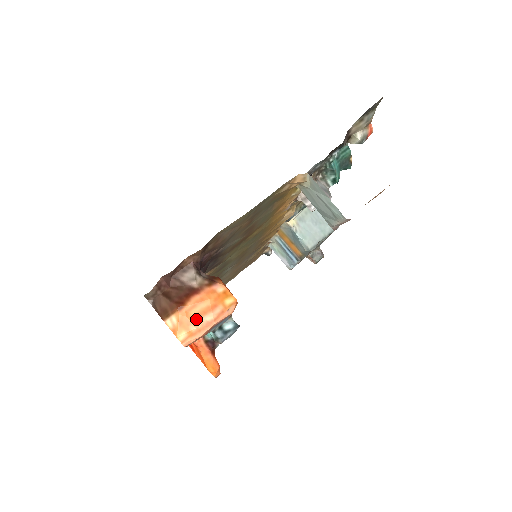
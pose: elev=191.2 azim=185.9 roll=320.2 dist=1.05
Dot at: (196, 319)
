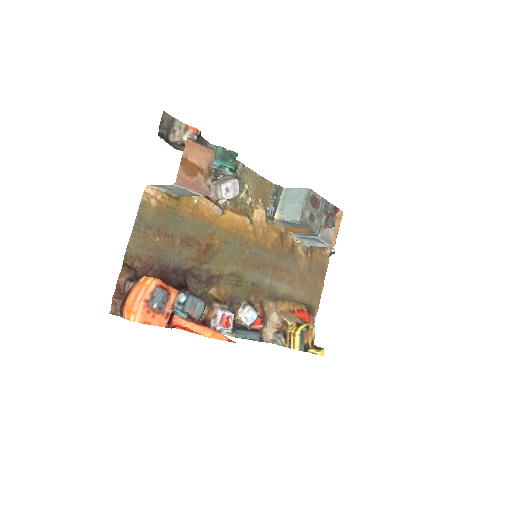
Dot at: (133, 303)
